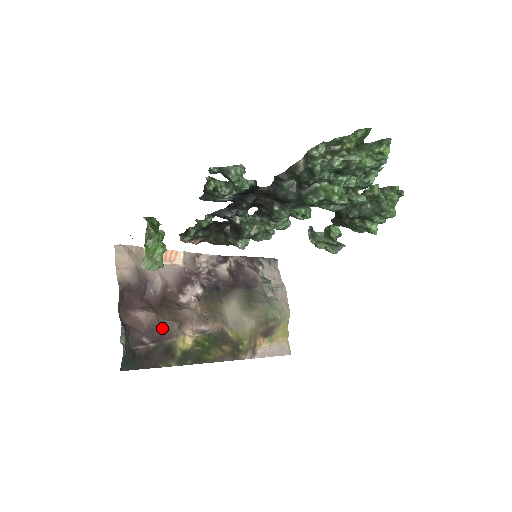
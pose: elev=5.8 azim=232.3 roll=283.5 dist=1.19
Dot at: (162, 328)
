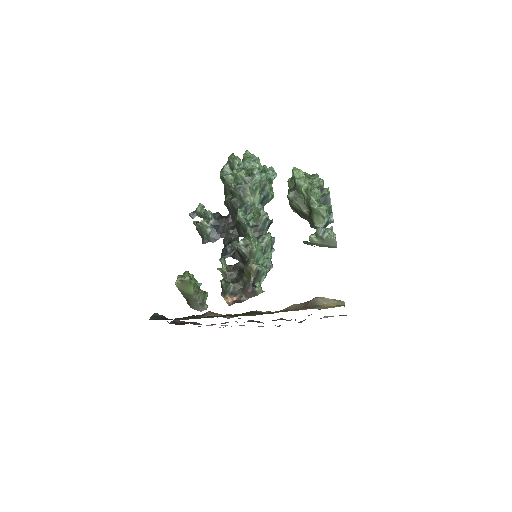
Dot at: occluded
